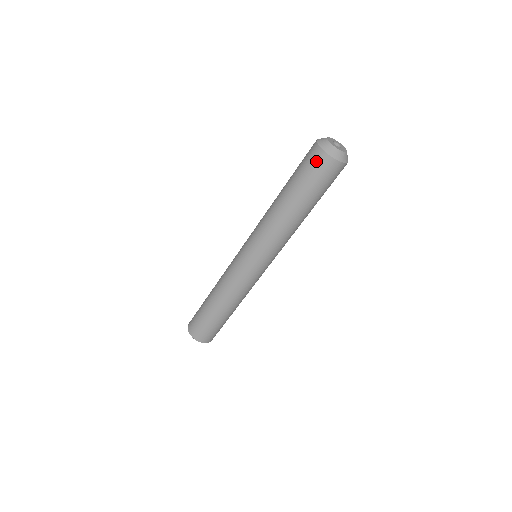
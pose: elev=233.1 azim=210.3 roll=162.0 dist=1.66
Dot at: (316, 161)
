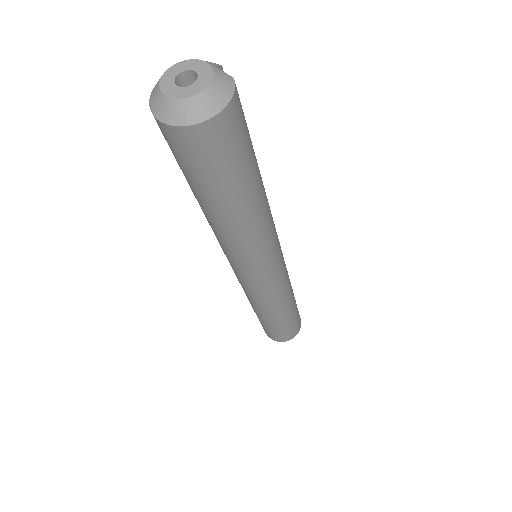
Dot at: (177, 146)
